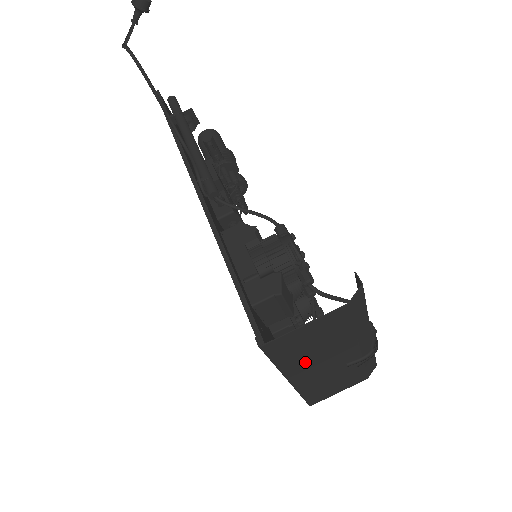
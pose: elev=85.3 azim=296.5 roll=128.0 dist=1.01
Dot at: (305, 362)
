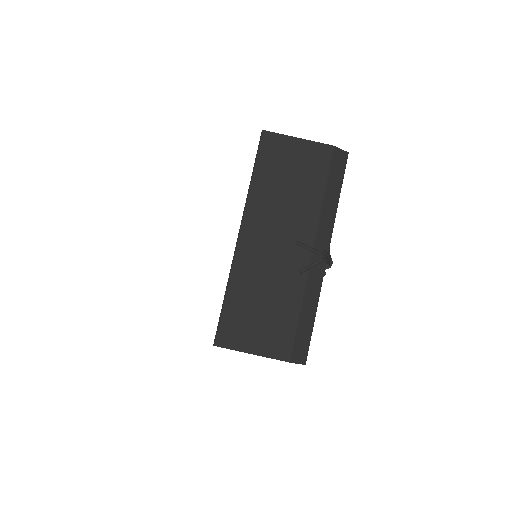
Dot at: (269, 206)
